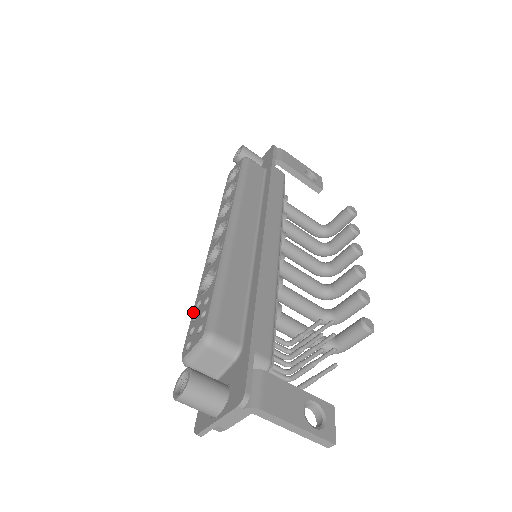
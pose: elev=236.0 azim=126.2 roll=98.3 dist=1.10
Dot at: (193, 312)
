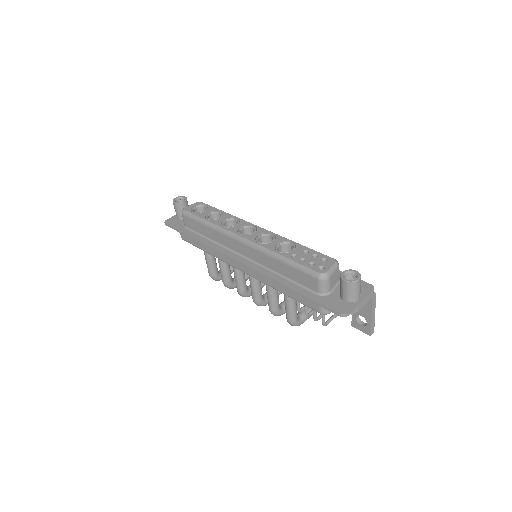
Dot at: (293, 259)
